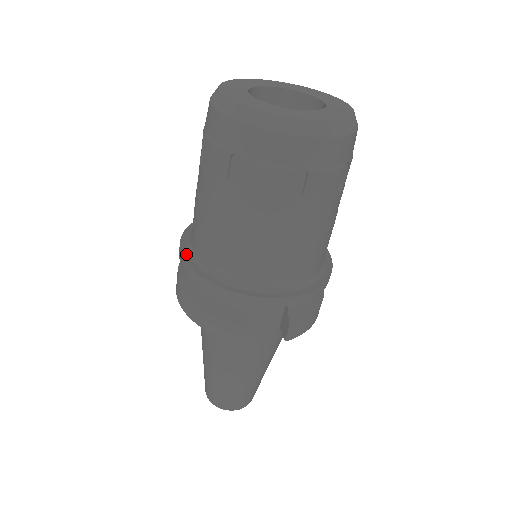
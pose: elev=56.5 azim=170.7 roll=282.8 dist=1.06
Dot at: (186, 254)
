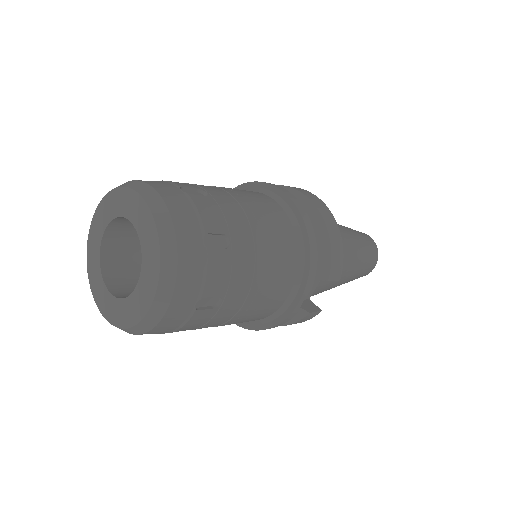
Dot at: occluded
